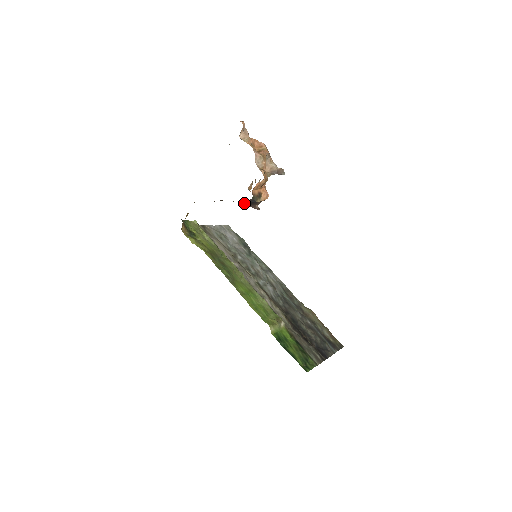
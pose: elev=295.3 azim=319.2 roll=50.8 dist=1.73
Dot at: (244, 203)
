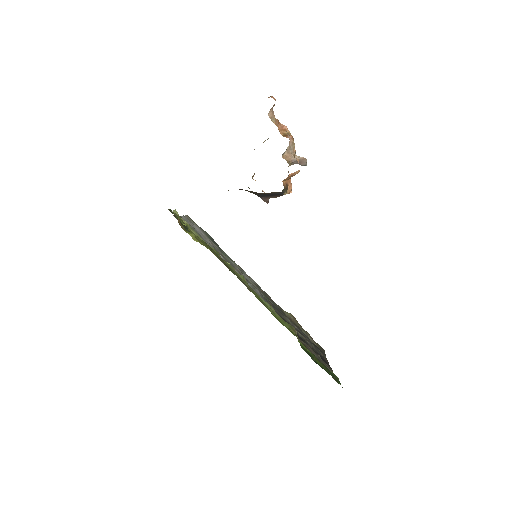
Dot at: (263, 195)
